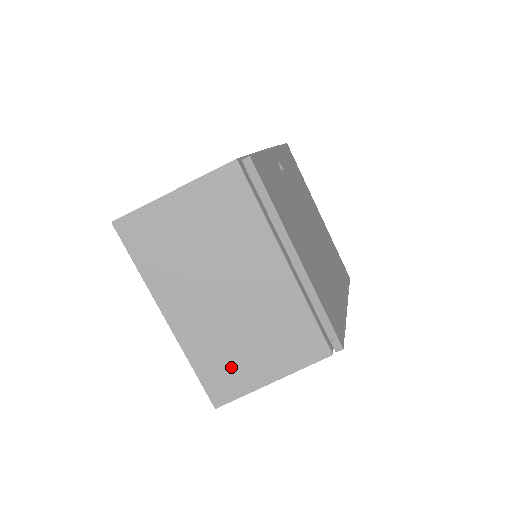
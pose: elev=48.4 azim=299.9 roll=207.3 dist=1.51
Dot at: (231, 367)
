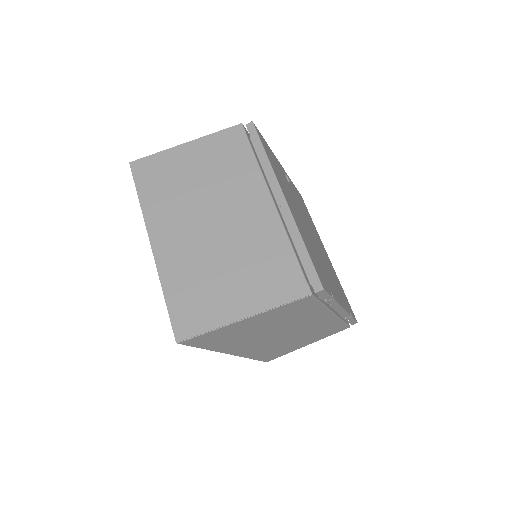
Dot at: (203, 297)
